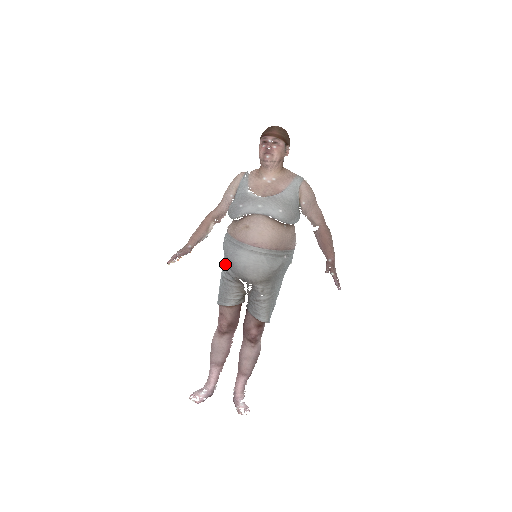
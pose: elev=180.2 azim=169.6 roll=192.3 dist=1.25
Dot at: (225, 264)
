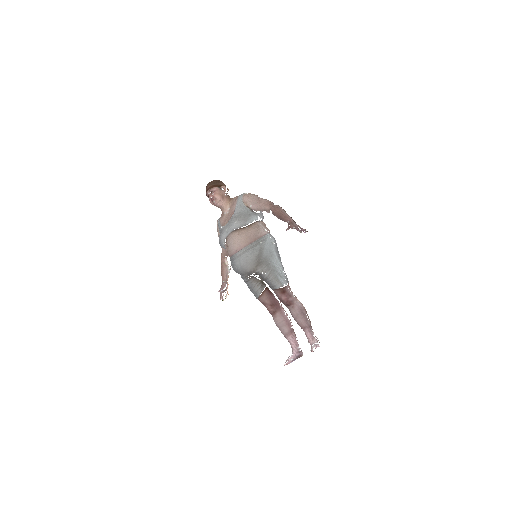
Dot at: occluded
